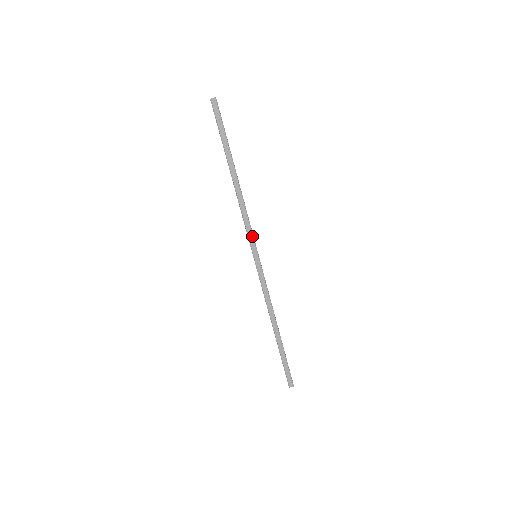
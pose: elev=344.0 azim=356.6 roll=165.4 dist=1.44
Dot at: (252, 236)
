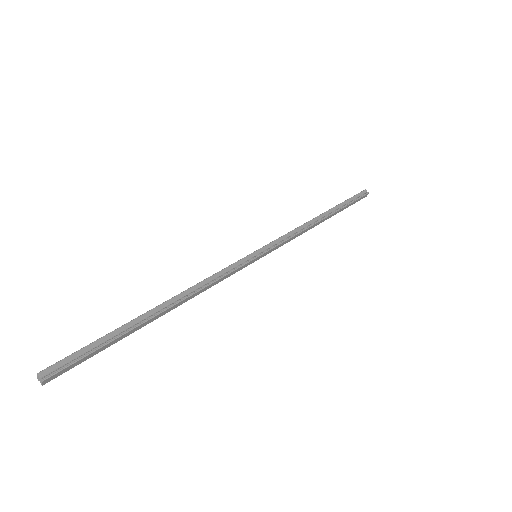
Dot at: (238, 269)
